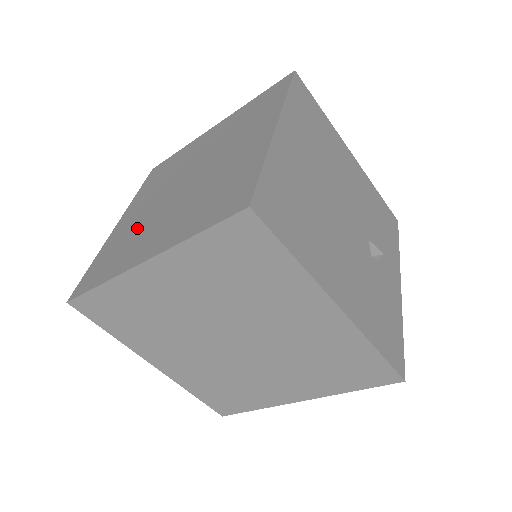
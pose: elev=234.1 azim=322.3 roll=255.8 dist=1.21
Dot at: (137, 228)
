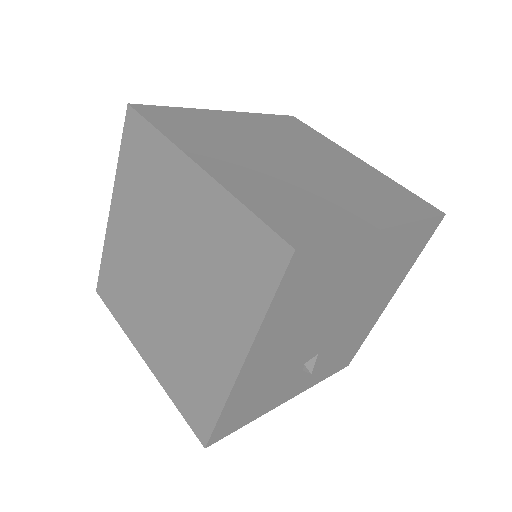
Dot at: (229, 136)
